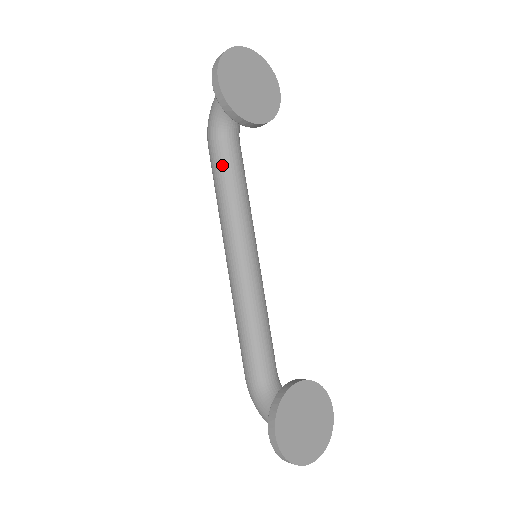
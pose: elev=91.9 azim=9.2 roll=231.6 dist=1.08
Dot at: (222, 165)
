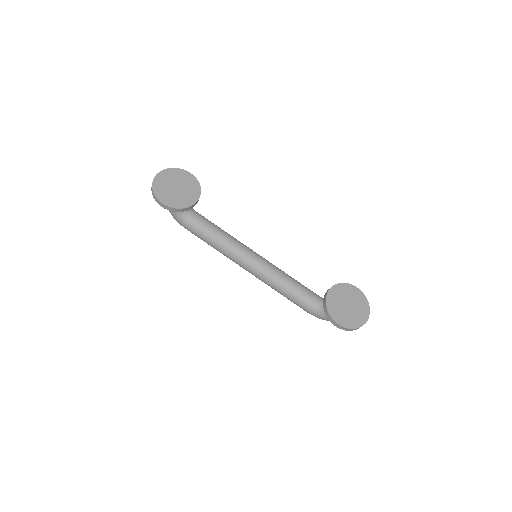
Dot at: (200, 232)
